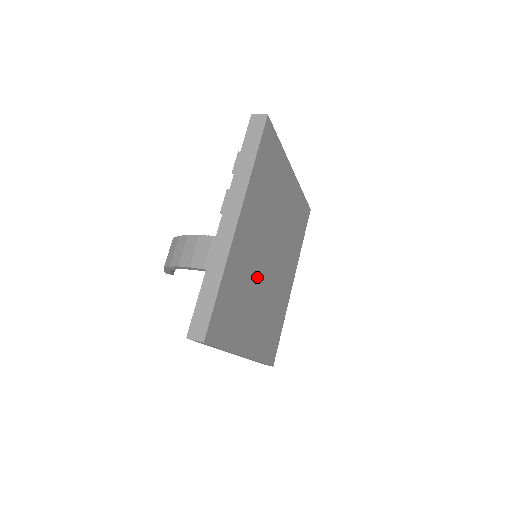
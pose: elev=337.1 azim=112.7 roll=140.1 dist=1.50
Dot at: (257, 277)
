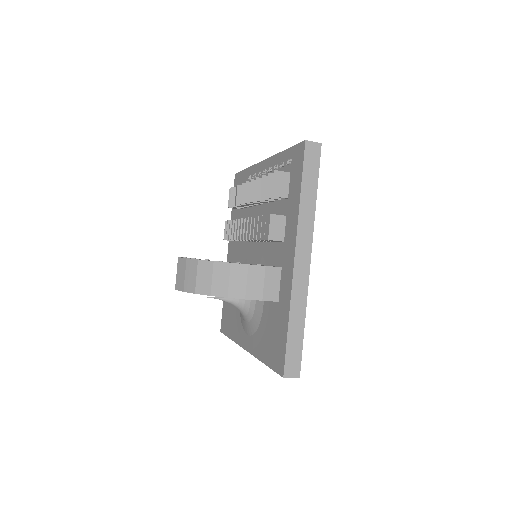
Dot at: occluded
